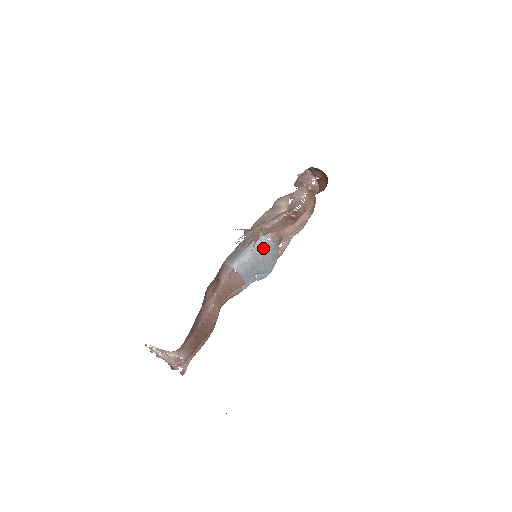
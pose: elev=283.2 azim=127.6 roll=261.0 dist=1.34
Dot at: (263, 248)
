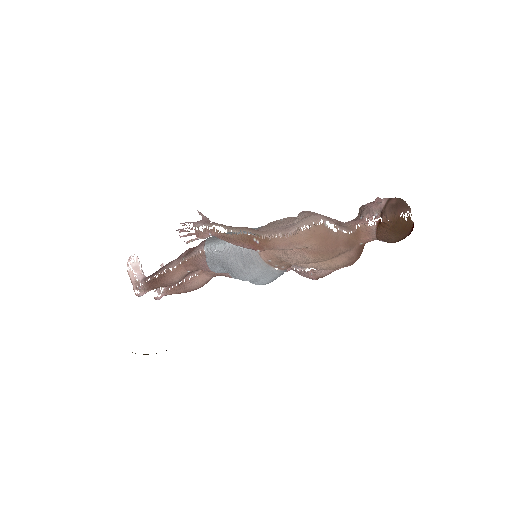
Dot at: (238, 252)
